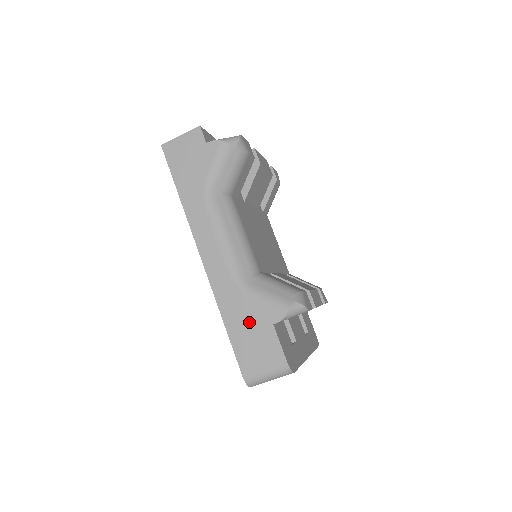
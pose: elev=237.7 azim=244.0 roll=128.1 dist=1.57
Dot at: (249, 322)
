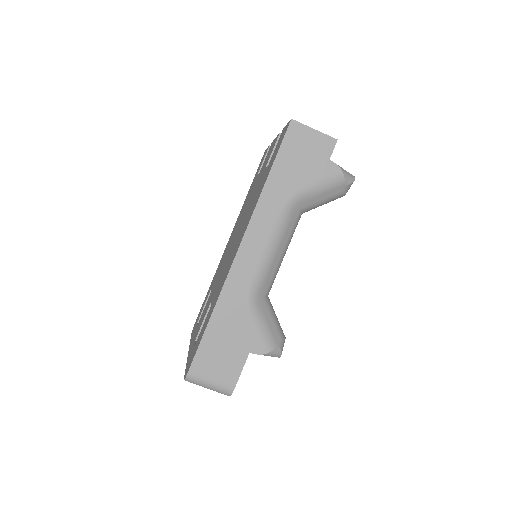
Dot at: (232, 334)
